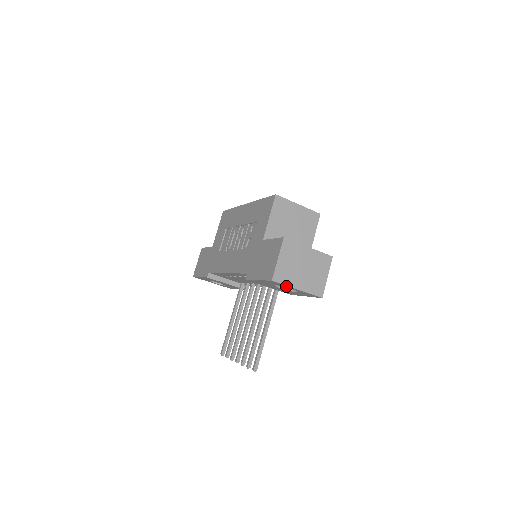
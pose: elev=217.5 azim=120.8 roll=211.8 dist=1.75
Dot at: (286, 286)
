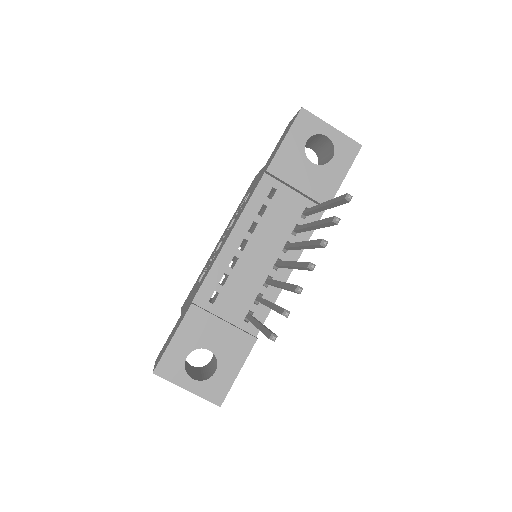
Dot at: (318, 125)
